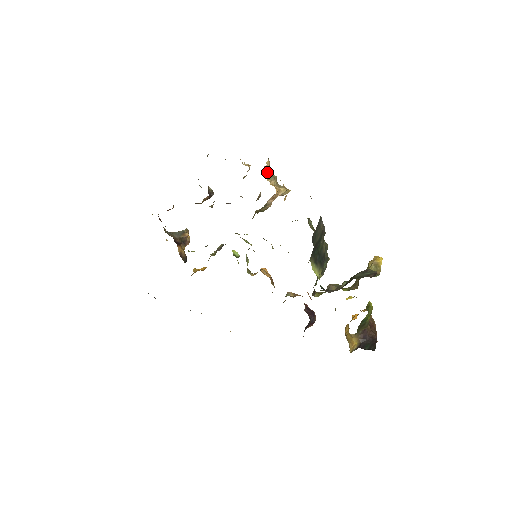
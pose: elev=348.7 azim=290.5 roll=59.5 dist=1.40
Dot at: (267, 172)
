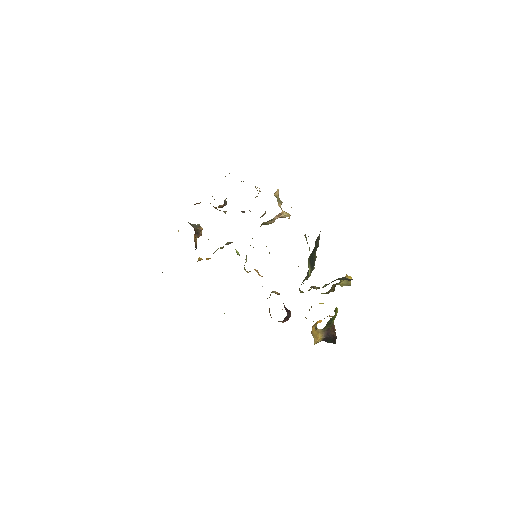
Dot at: (277, 196)
